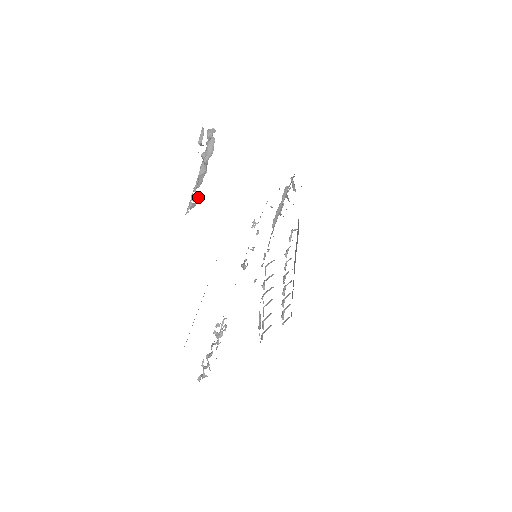
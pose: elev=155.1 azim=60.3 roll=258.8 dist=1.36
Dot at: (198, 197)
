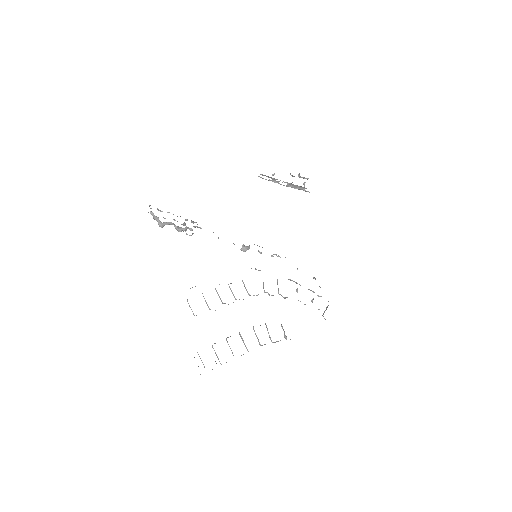
Dot at: occluded
